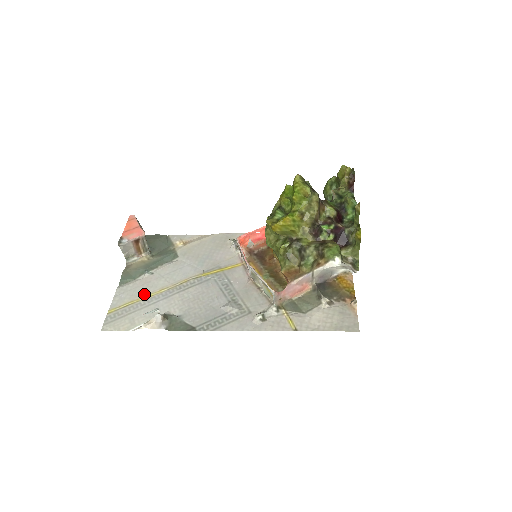
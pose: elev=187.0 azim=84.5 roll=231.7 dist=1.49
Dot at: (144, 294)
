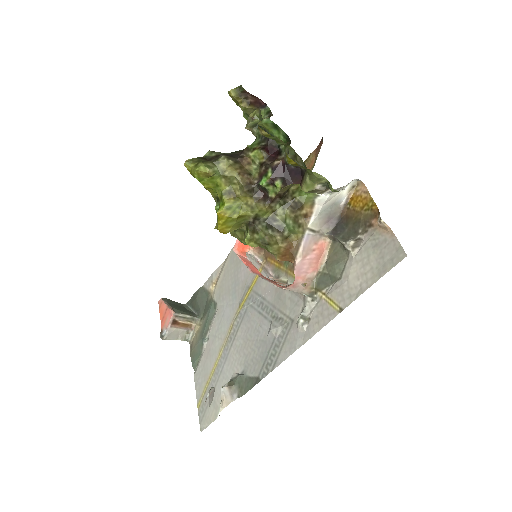
Dot at: (211, 367)
